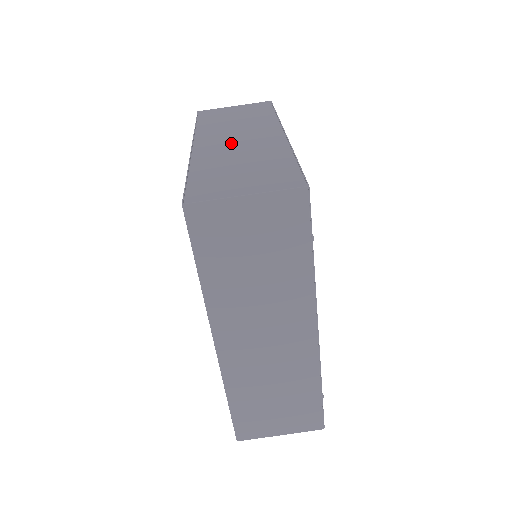
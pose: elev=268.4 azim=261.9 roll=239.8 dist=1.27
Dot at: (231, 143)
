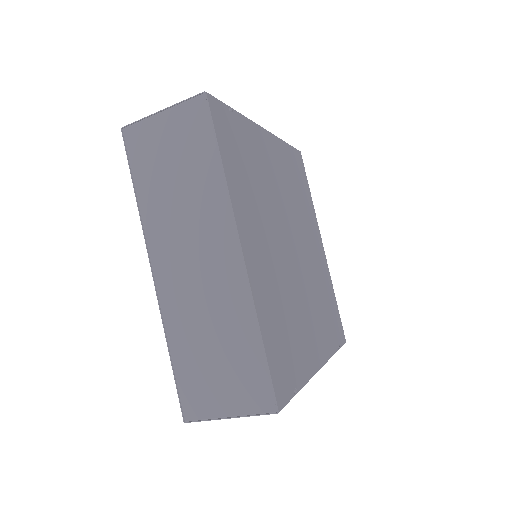
Dot at: (190, 276)
